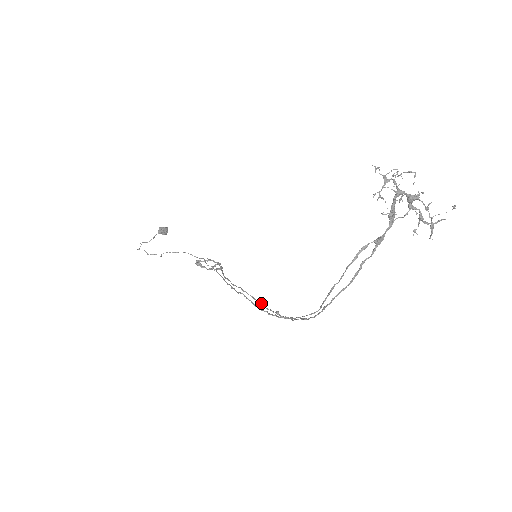
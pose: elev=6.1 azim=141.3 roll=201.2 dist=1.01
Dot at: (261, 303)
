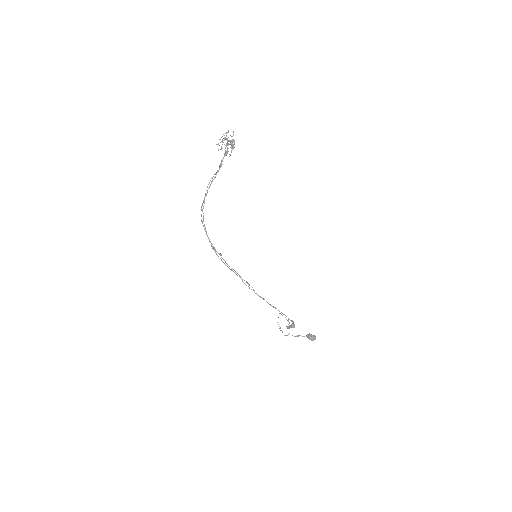
Dot at: (233, 269)
